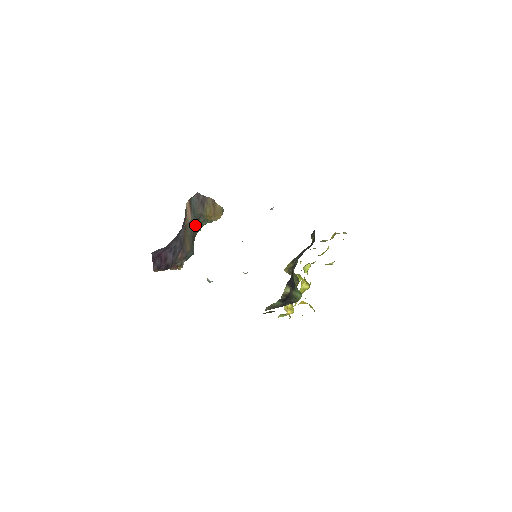
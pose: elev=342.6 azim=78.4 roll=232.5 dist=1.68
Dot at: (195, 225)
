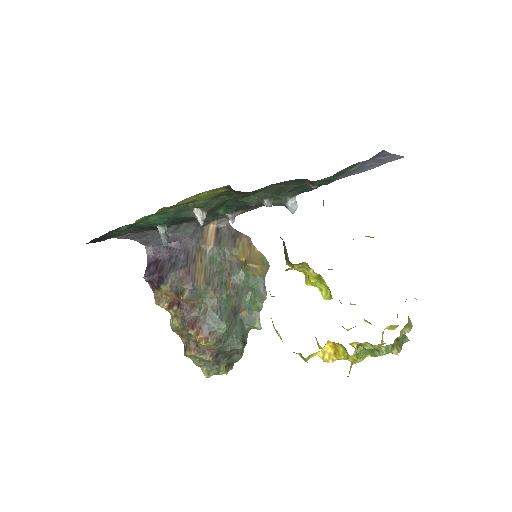
Dot at: (226, 271)
